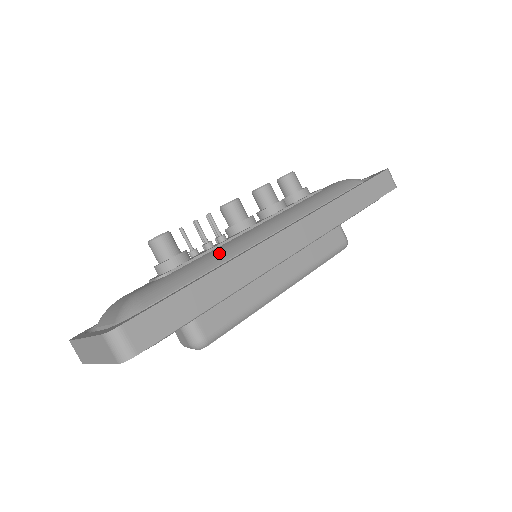
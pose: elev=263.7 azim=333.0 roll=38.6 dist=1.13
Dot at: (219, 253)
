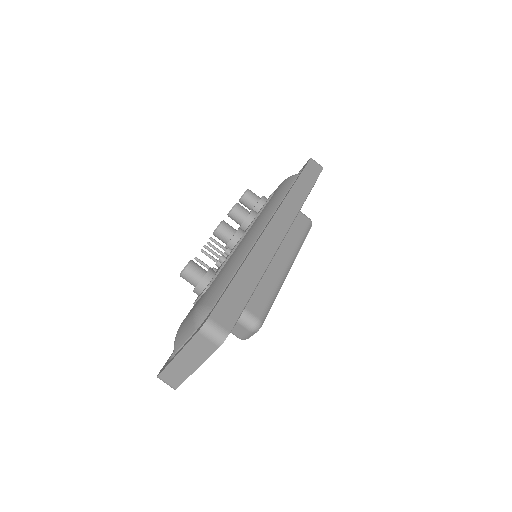
Dot at: (236, 256)
